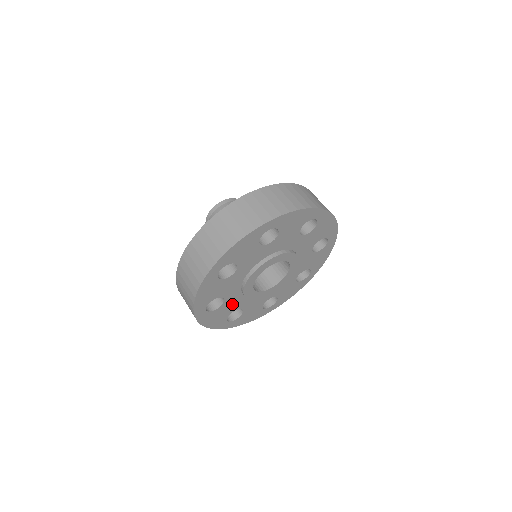
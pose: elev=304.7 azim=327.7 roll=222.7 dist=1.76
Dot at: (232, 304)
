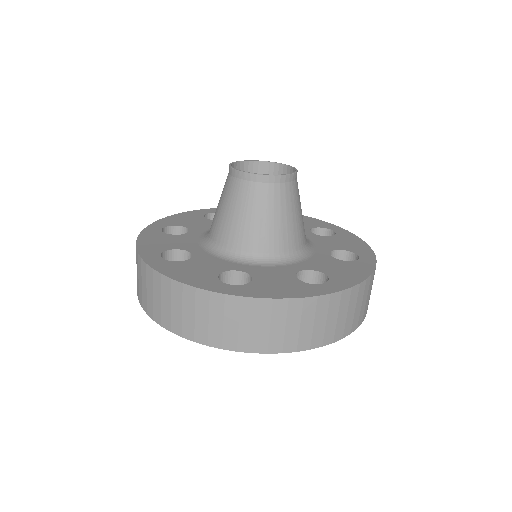
Dot at: occluded
